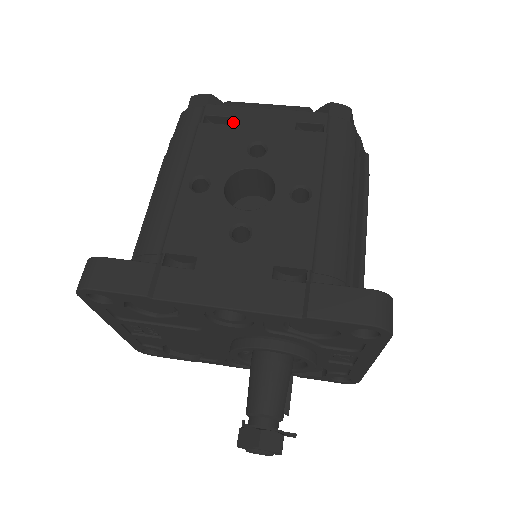
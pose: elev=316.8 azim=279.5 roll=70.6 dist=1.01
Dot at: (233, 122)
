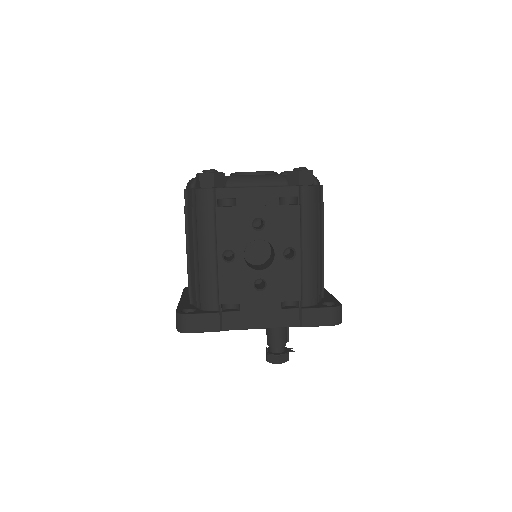
Dot at: (238, 203)
